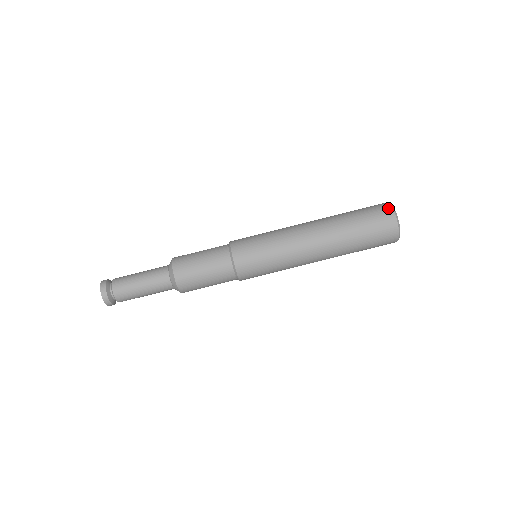
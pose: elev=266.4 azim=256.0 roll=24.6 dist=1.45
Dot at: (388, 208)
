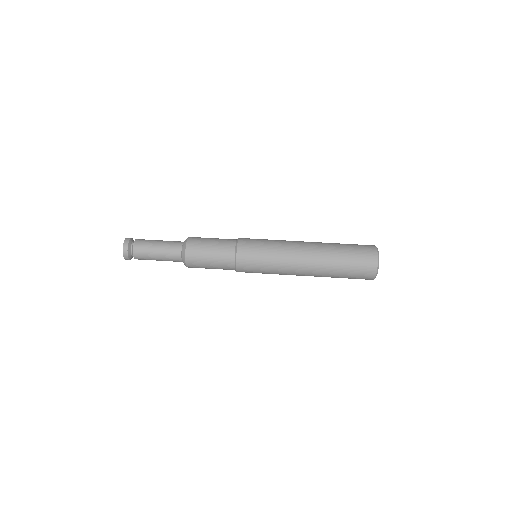
Dot at: occluded
